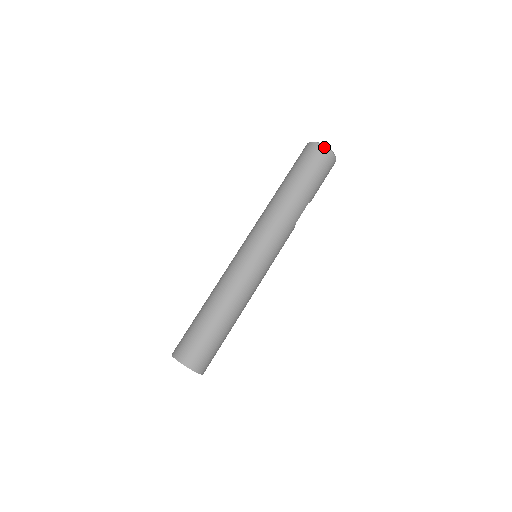
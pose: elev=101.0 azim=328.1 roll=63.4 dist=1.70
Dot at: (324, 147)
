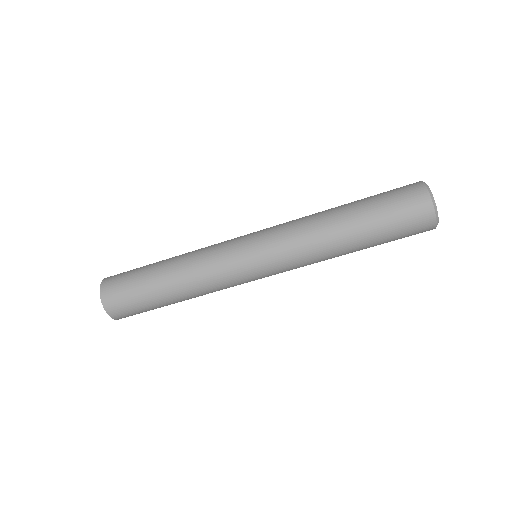
Dot at: (435, 228)
